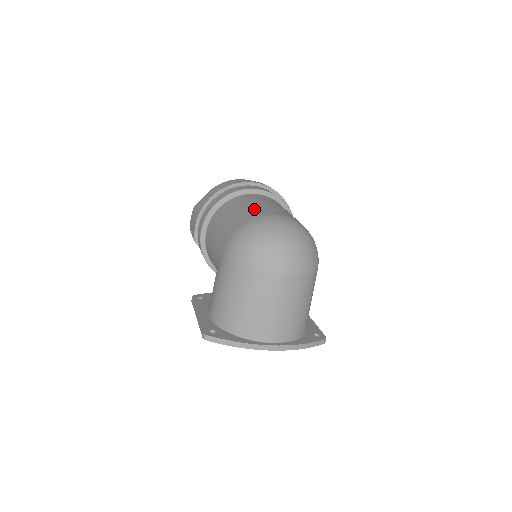
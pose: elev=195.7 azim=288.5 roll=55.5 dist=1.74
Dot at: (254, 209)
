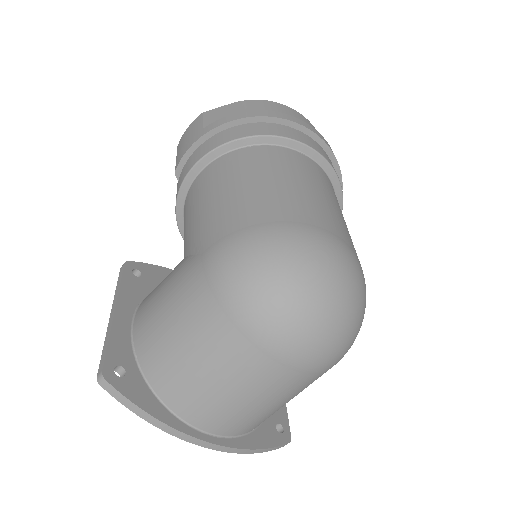
Dot at: (301, 200)
